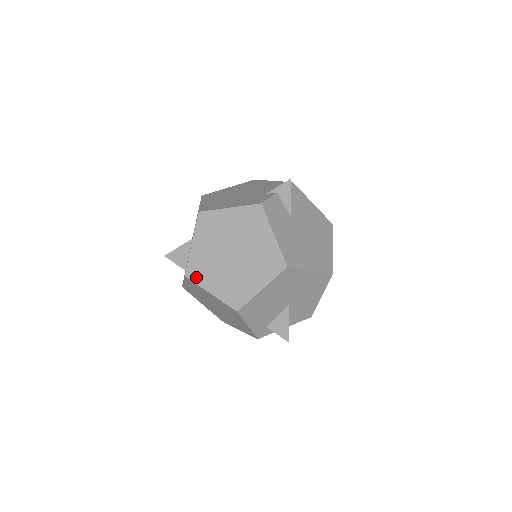
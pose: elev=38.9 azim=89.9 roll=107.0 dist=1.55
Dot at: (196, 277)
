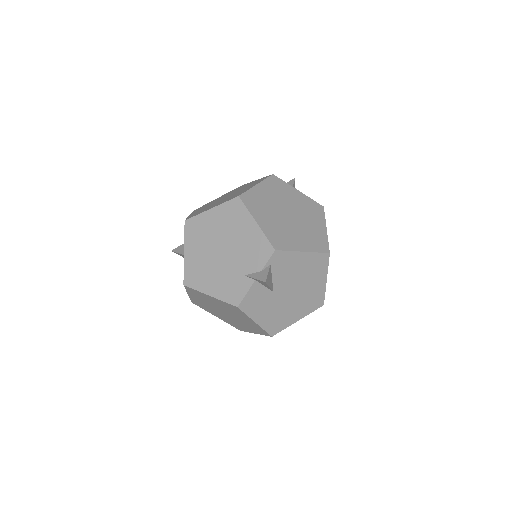
Dot at: (201, 307)
